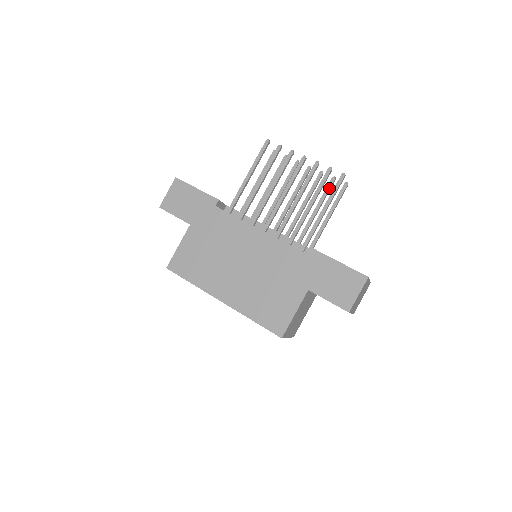
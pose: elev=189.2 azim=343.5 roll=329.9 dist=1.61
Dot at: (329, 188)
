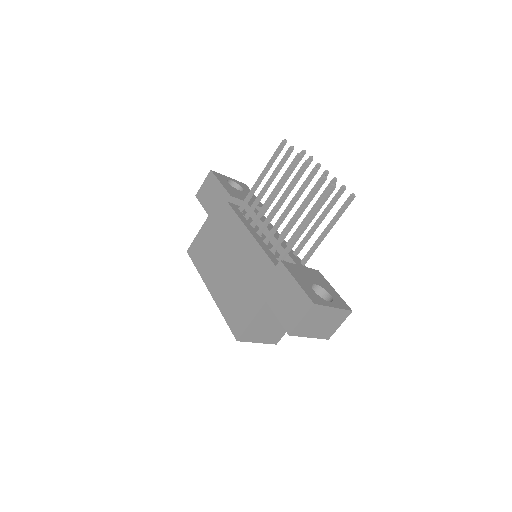
Dot at: (336, 197)
